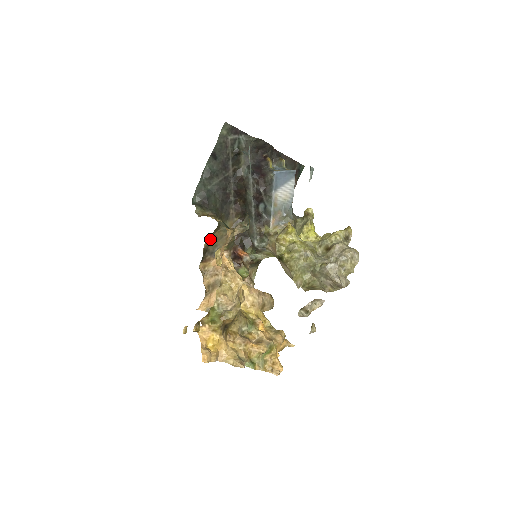
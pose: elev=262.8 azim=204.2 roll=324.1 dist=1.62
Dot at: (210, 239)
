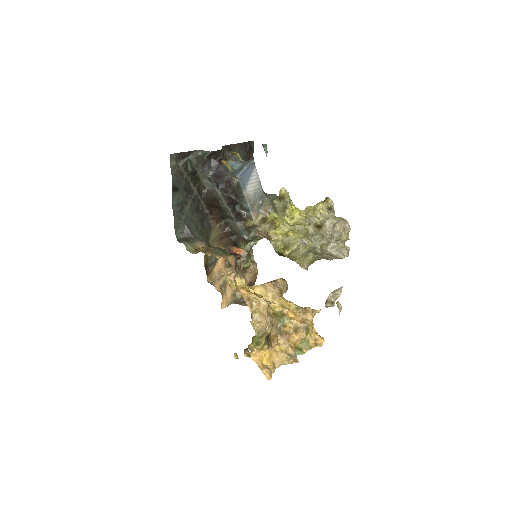
Dot at: (205, 256)
